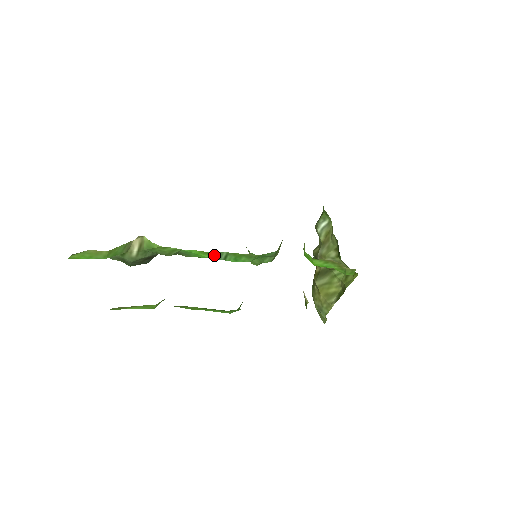
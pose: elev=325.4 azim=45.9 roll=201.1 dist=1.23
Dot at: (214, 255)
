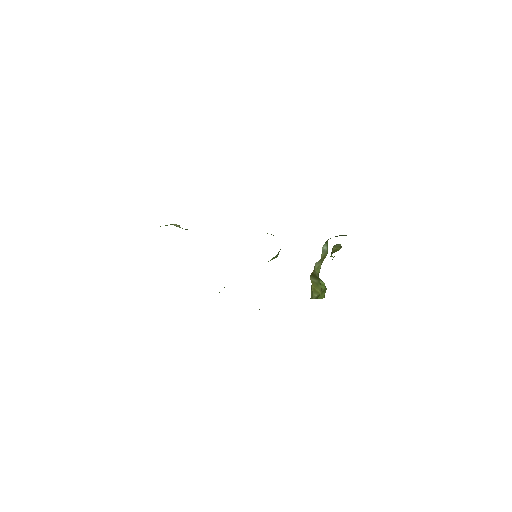
Dot at: occluded
